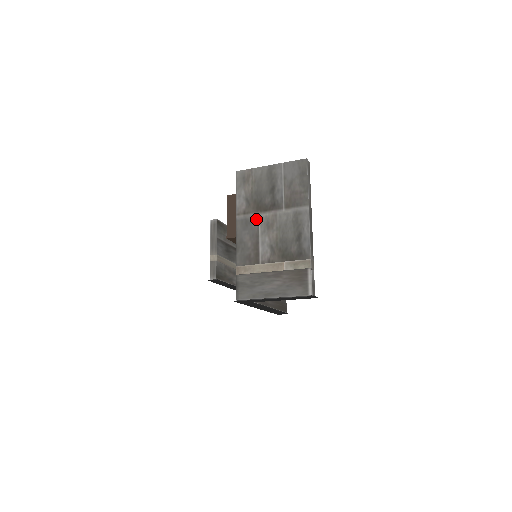
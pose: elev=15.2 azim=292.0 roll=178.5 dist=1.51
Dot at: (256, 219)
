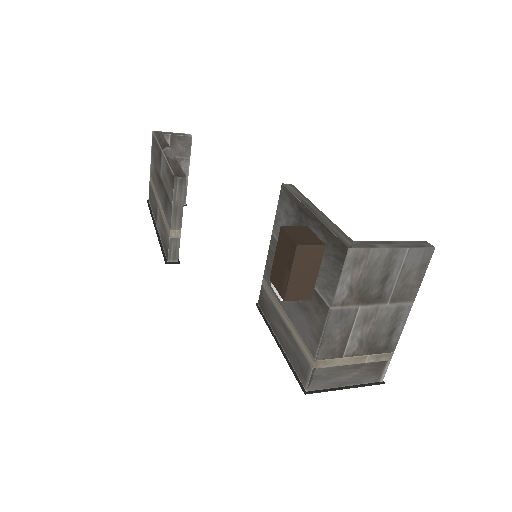
Dot at: (354, 312)
